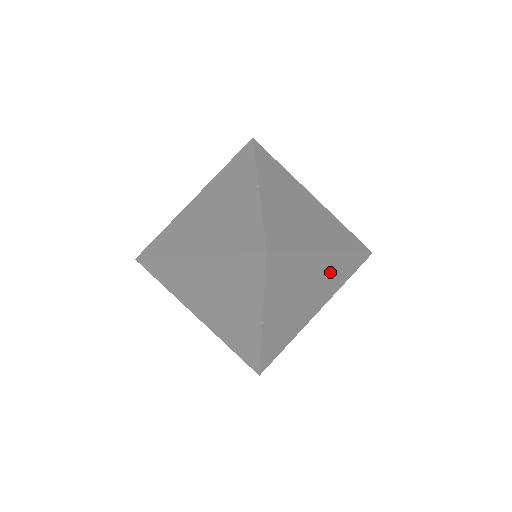
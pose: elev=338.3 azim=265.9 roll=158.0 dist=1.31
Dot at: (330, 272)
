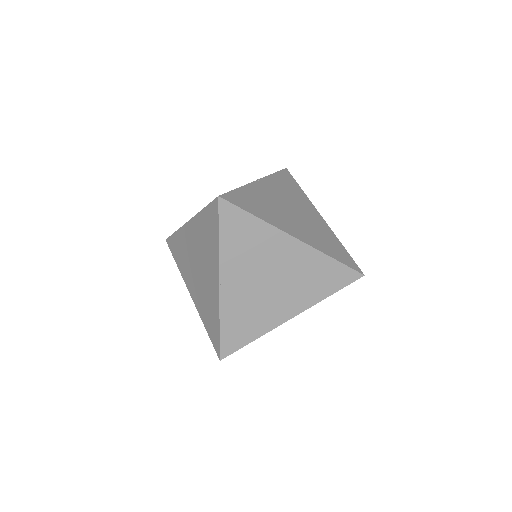
Dot at: (304, 268)
